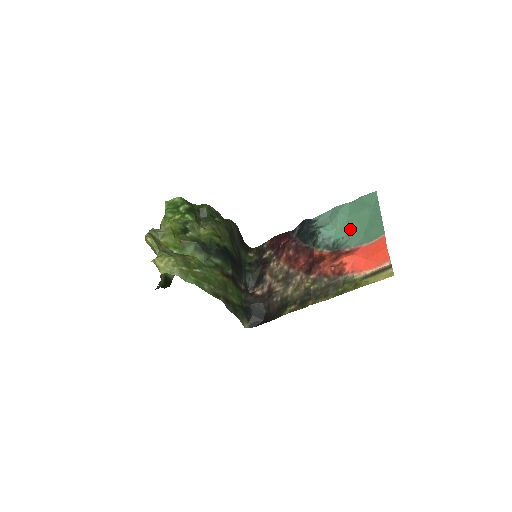
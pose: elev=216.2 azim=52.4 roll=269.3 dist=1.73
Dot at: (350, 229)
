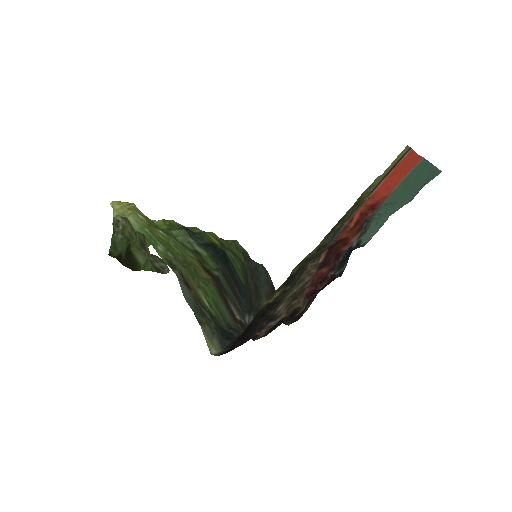
Dot at: (391, 202)
